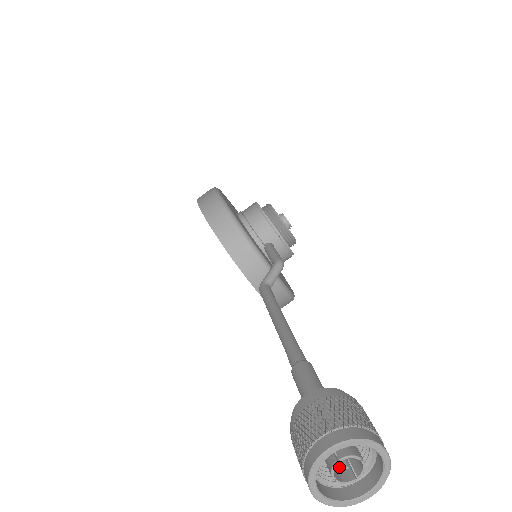
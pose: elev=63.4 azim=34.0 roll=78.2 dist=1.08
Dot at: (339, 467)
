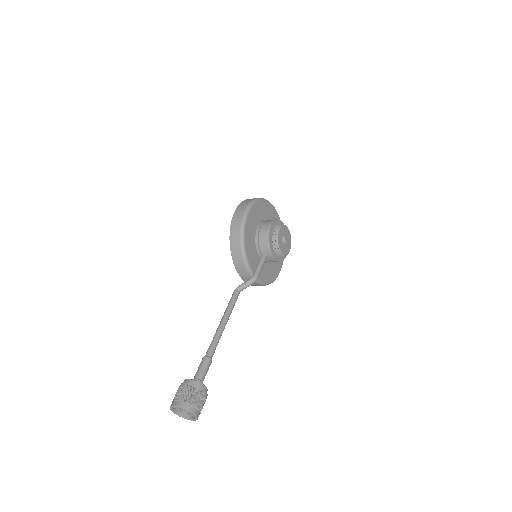
Dot at: occluded
